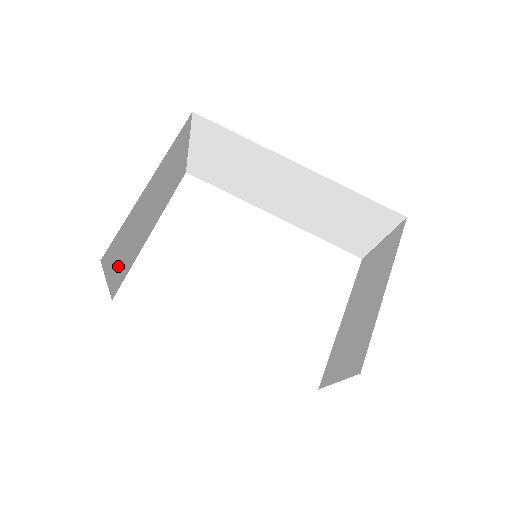
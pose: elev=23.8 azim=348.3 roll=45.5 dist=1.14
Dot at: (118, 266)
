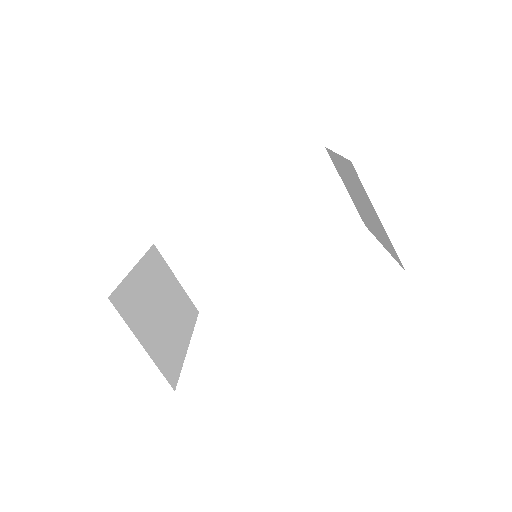
Dot at: (151, 341)
